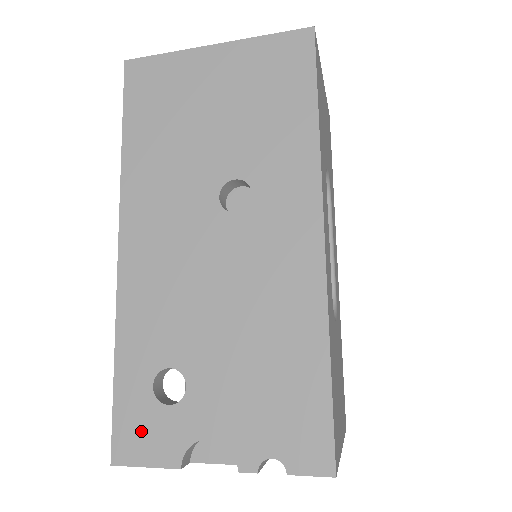
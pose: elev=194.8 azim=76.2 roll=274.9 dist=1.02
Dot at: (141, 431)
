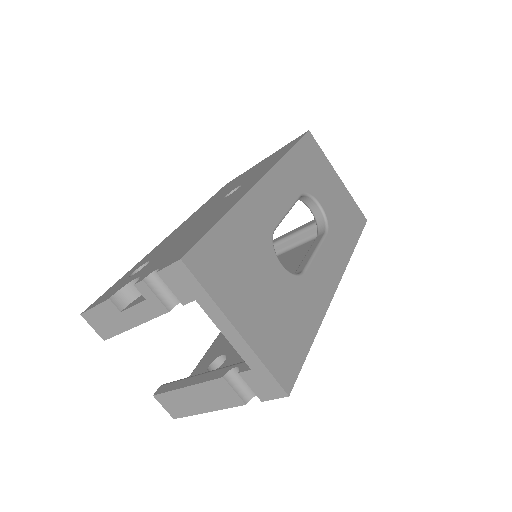
Dot at: occluded
